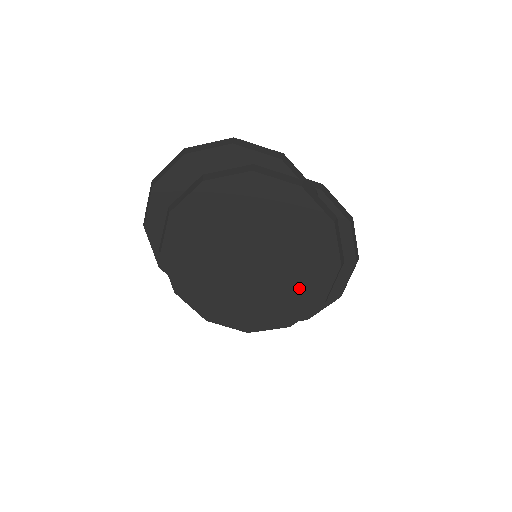
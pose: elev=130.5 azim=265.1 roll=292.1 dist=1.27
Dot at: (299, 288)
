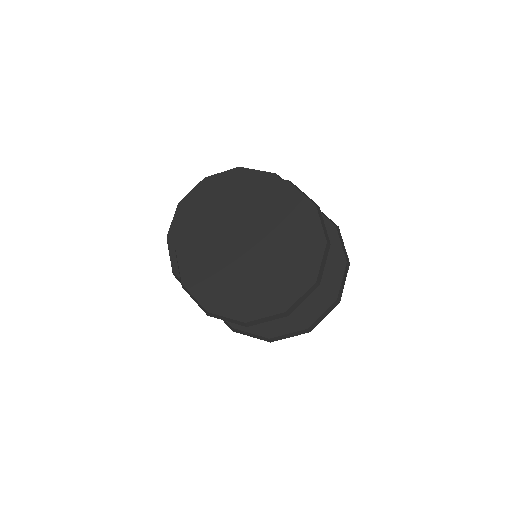
Dot at: (292, 268)
